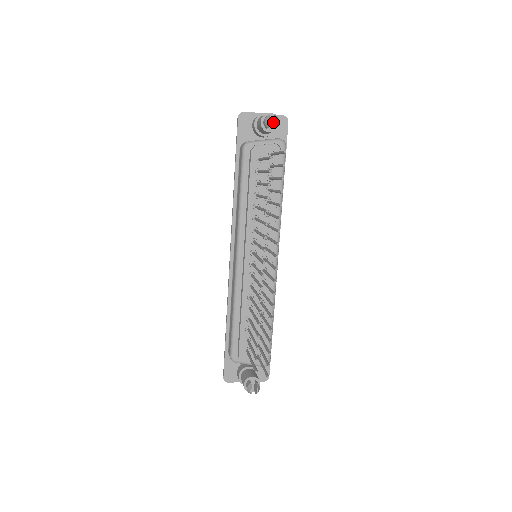
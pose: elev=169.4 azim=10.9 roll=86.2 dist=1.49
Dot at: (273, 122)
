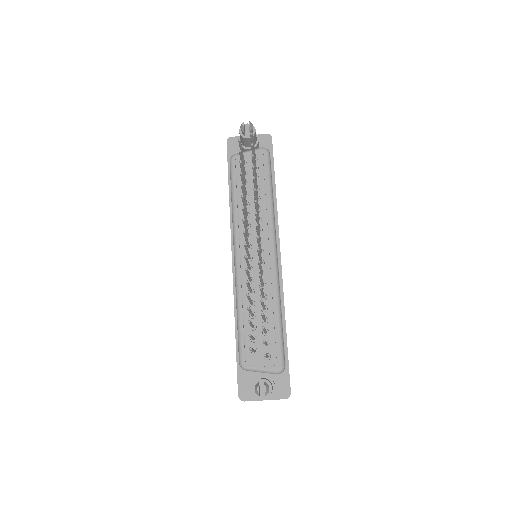
Dot at: occluded
